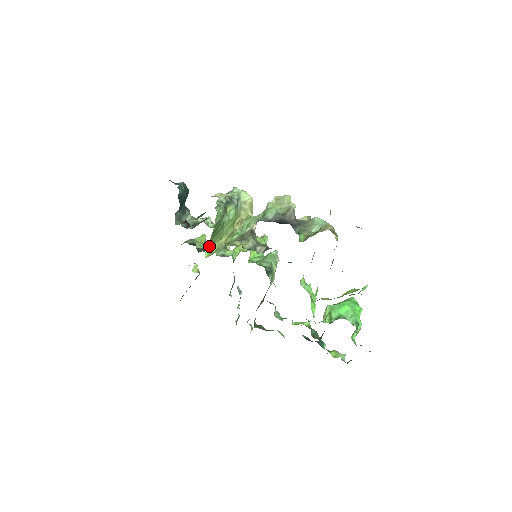
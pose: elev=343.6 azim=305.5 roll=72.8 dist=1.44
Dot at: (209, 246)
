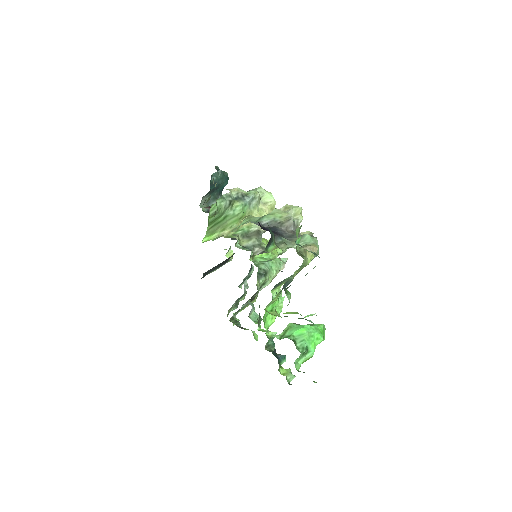
Dot at: (208, 233)
